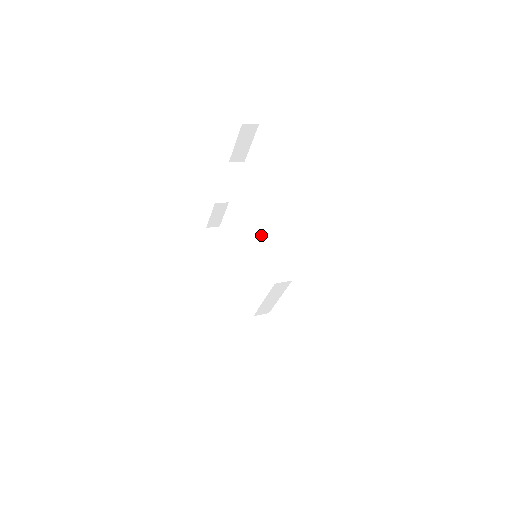
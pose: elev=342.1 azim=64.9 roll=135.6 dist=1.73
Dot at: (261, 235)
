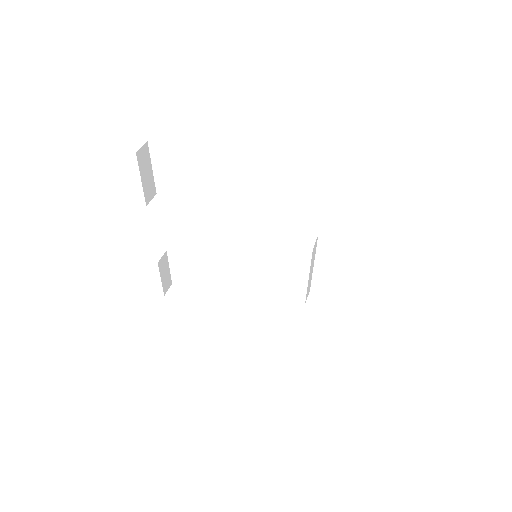
Dot at: (251, 229)
